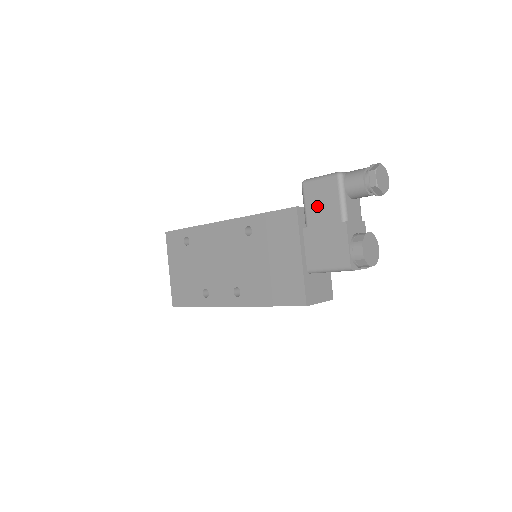
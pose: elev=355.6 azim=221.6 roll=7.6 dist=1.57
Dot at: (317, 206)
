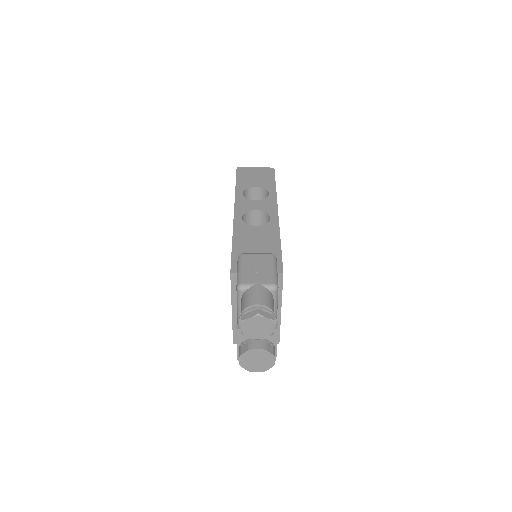
Dot at: occluded
